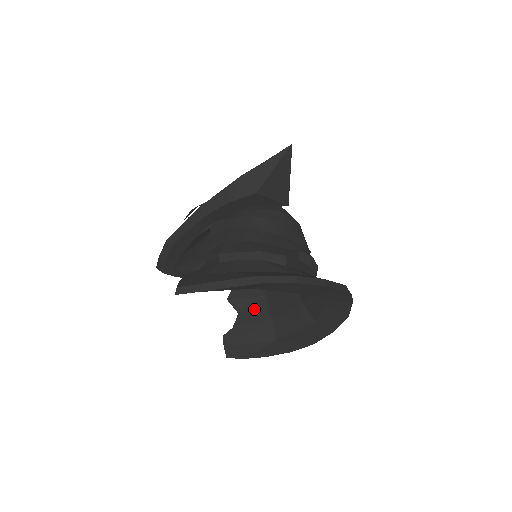
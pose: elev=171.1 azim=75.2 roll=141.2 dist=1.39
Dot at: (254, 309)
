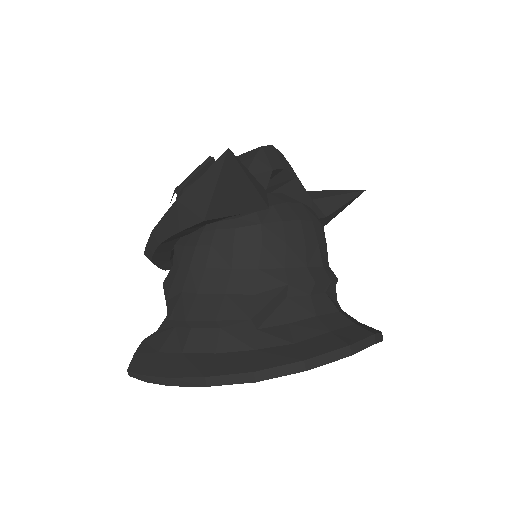
Dot at: occluded
